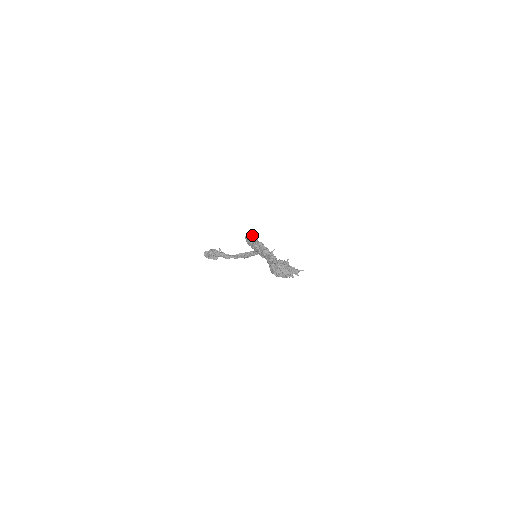
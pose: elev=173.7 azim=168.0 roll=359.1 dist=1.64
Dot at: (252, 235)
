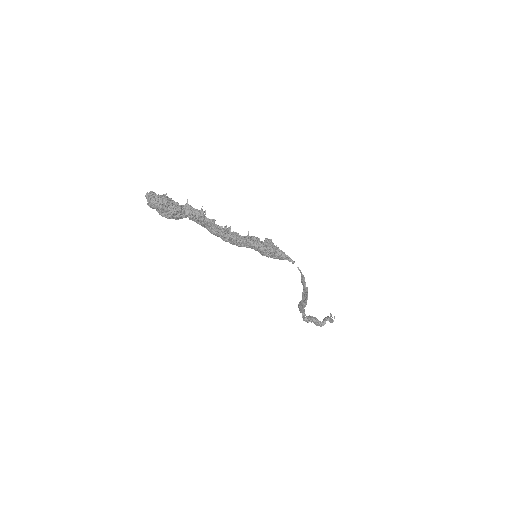
Dot at: (264, 240)
